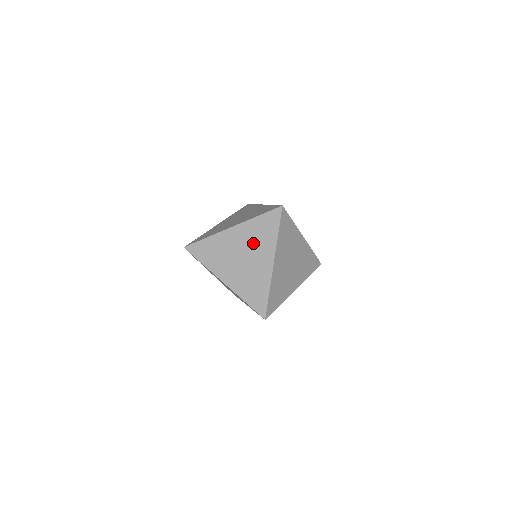
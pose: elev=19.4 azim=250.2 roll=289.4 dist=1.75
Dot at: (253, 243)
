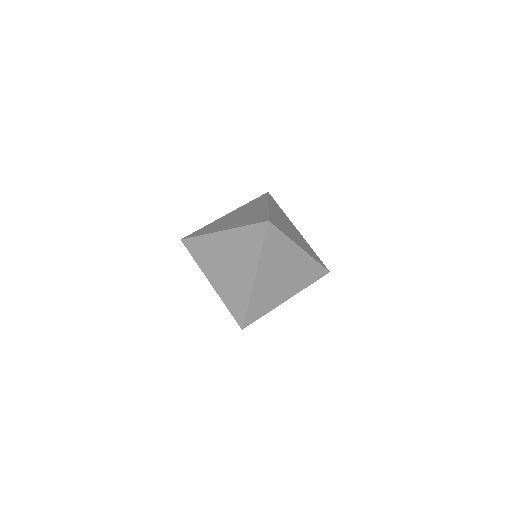
Dot at: (247, 209)
